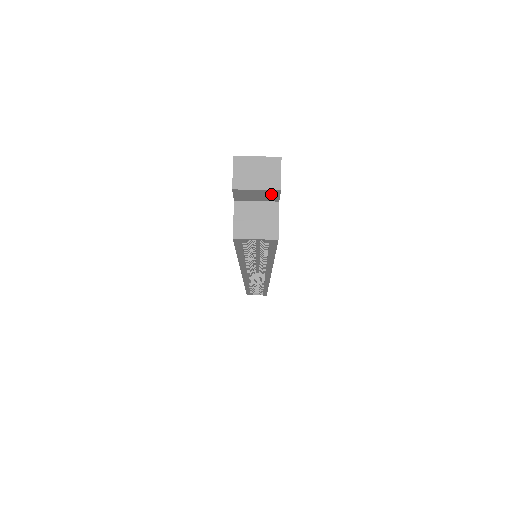
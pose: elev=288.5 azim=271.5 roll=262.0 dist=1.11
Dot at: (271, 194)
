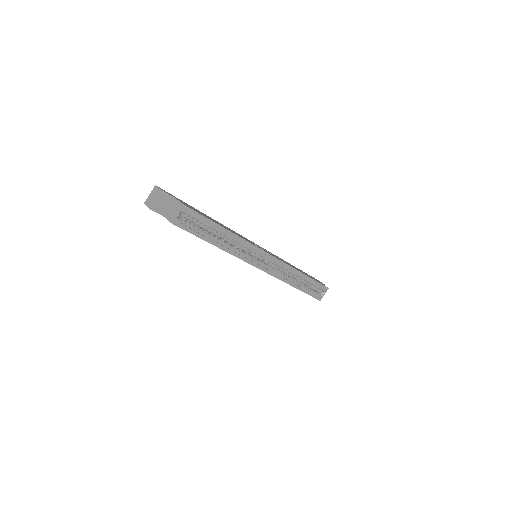
Dot at: (164, 197)
